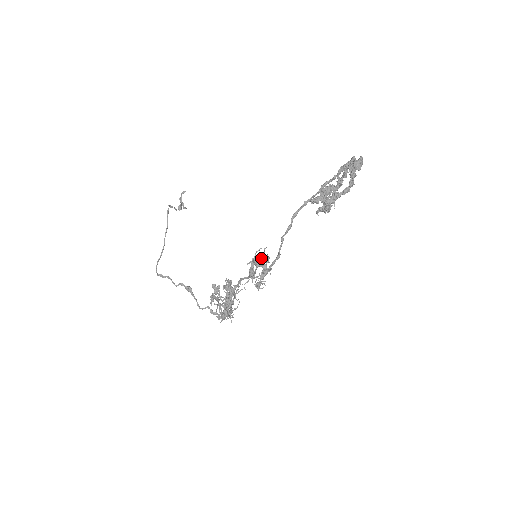
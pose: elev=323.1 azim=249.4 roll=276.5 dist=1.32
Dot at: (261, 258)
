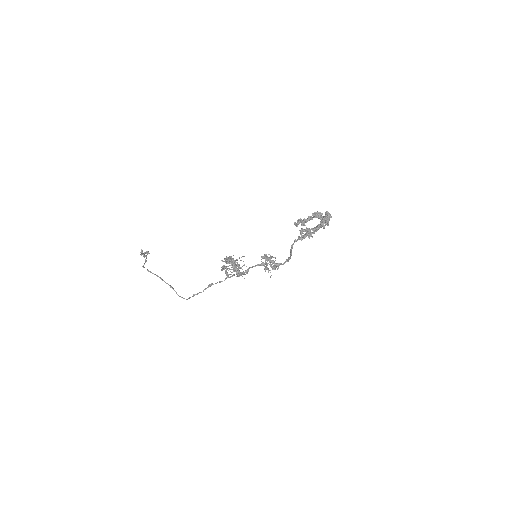
Dot at: (263, 257)
